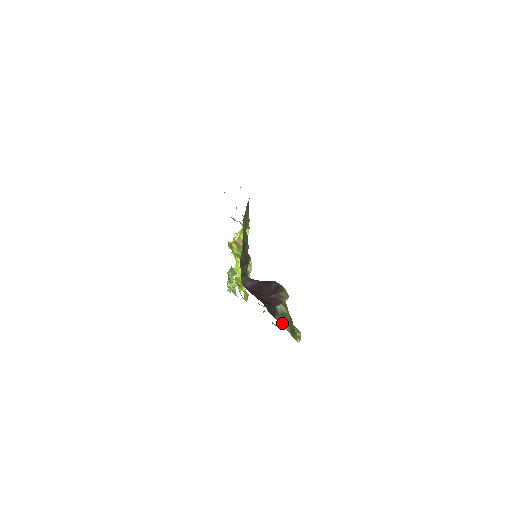
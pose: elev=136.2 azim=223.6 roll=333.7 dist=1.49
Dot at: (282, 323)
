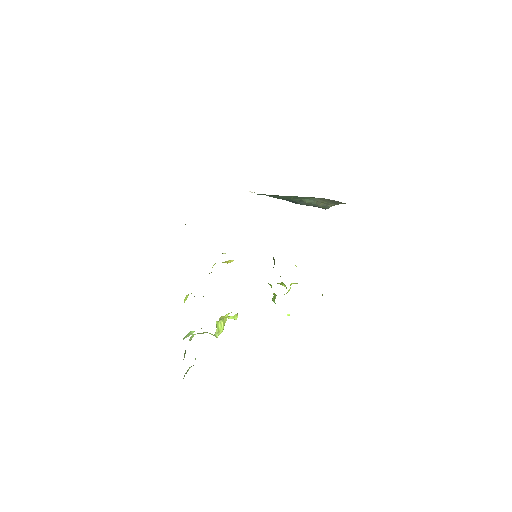
Dot at: occluded
